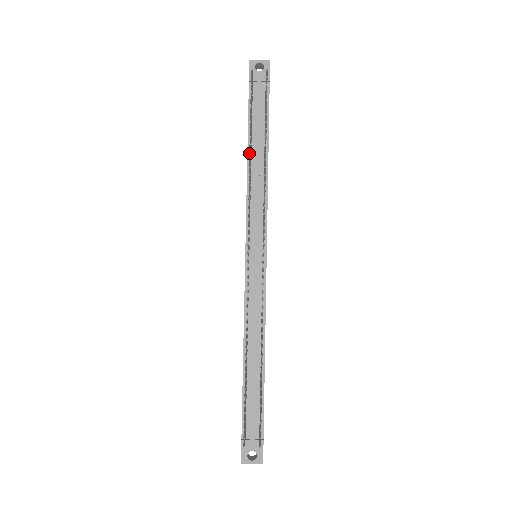
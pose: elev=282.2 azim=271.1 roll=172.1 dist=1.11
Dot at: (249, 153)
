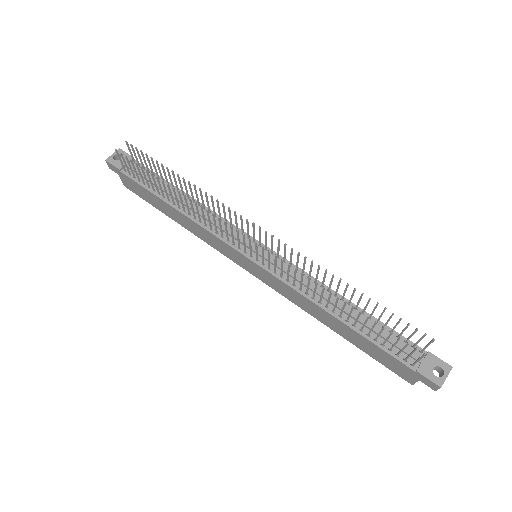
Dot at: (173, 190)
